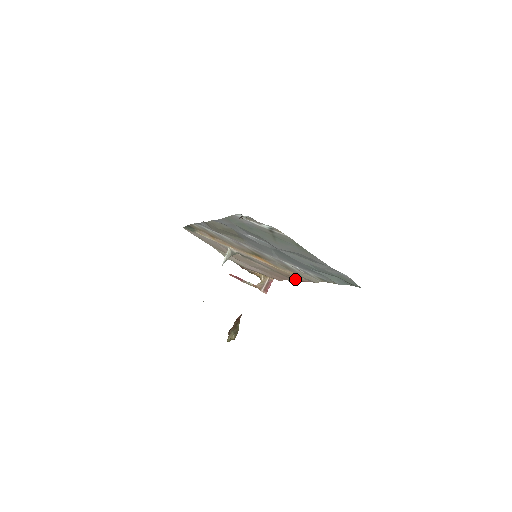
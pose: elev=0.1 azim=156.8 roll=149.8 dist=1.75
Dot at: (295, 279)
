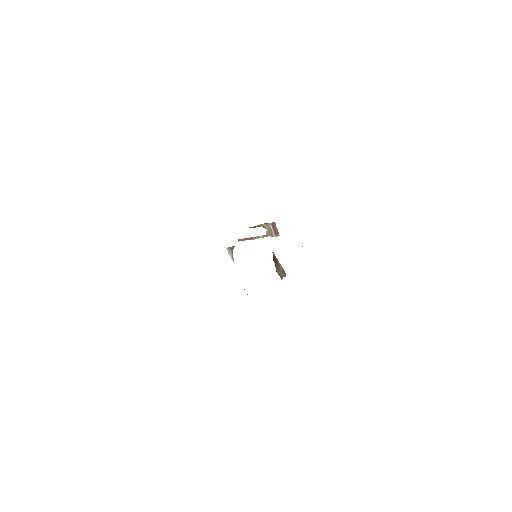
Dot at: occluded
